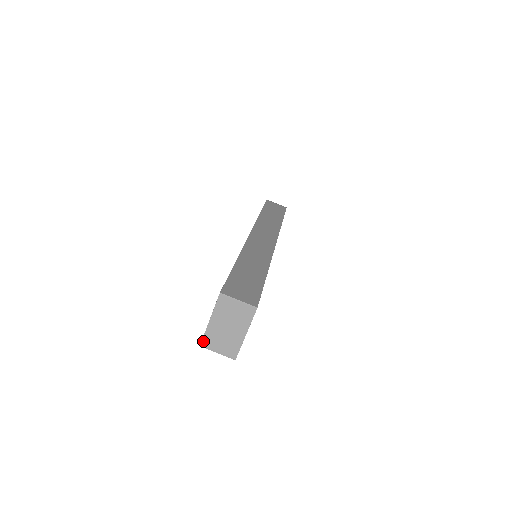
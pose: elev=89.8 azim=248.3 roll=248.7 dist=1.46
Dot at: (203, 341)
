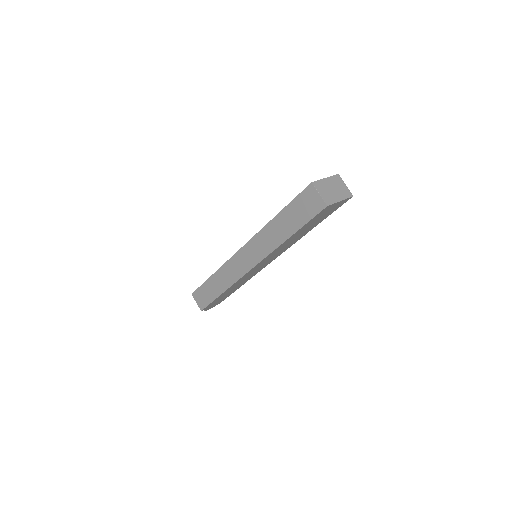
Dot at: (315, 182)
